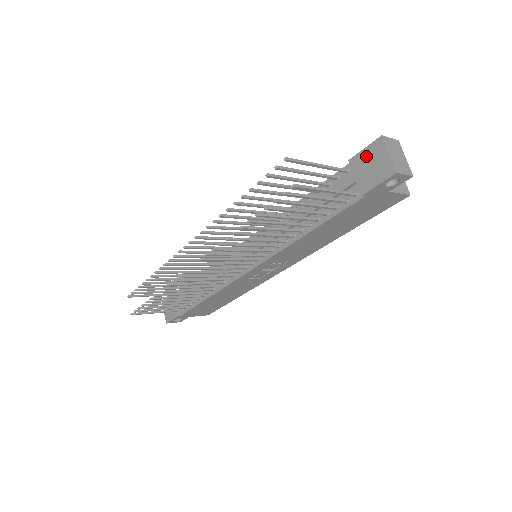
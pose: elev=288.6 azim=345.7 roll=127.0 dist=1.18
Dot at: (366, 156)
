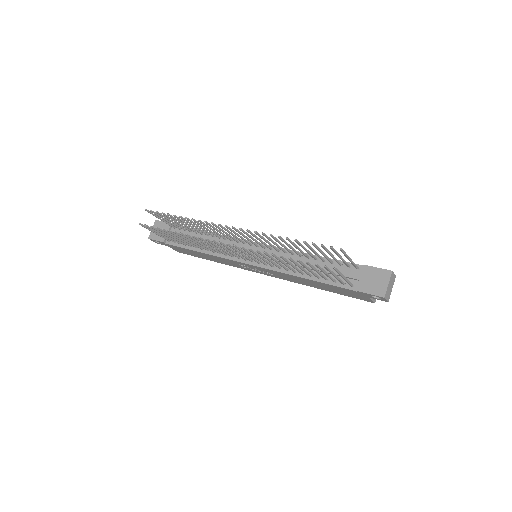
Dot at: (375, 273)
